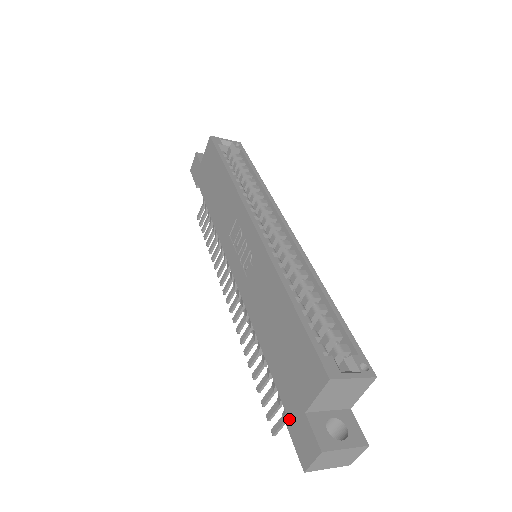
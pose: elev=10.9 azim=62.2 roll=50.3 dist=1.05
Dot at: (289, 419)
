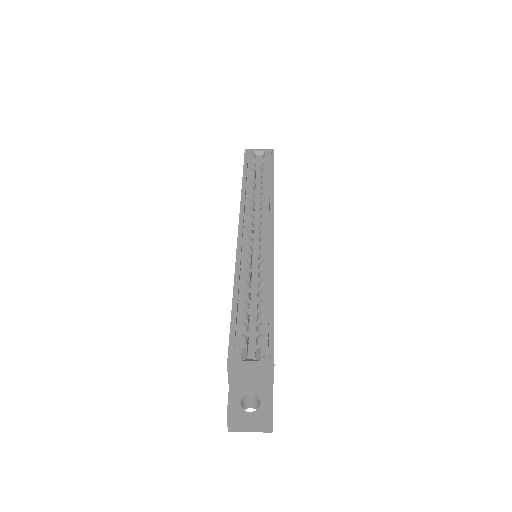
Dot at: occluded
